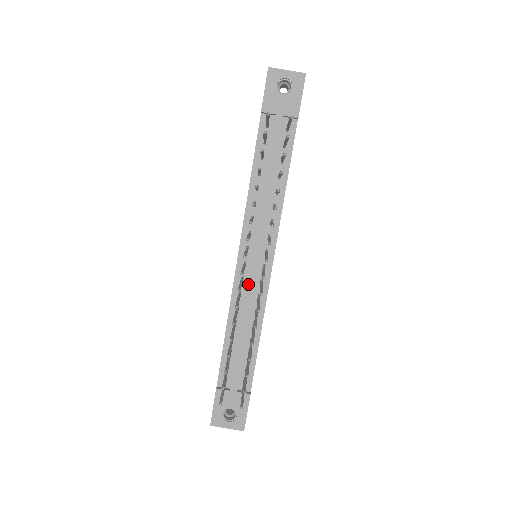
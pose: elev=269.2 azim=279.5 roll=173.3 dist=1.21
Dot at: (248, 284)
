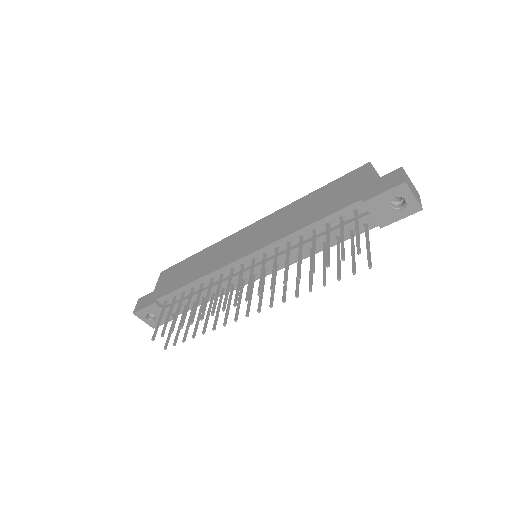
Dot at: (233, 277)
